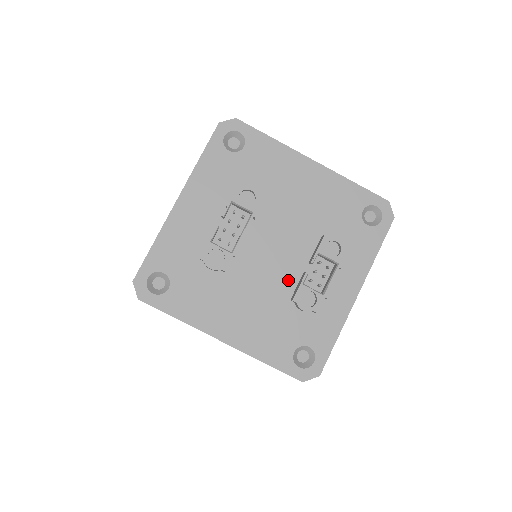
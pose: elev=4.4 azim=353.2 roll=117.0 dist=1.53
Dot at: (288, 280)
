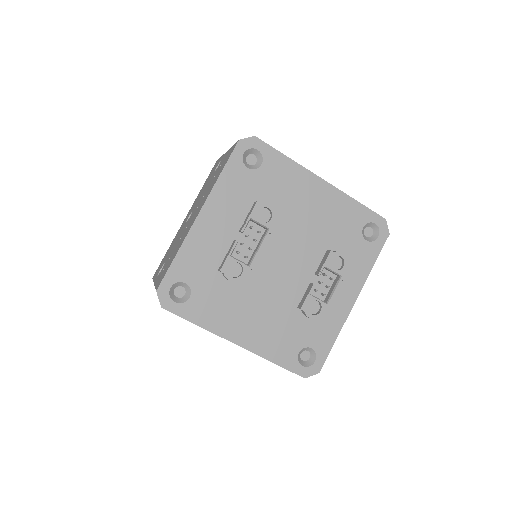
Dot at: (296, 290)
